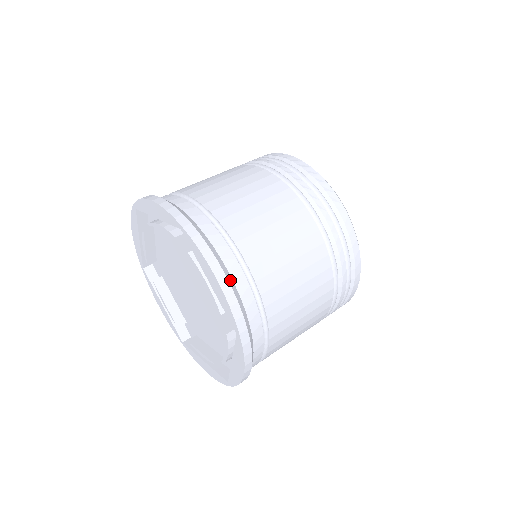
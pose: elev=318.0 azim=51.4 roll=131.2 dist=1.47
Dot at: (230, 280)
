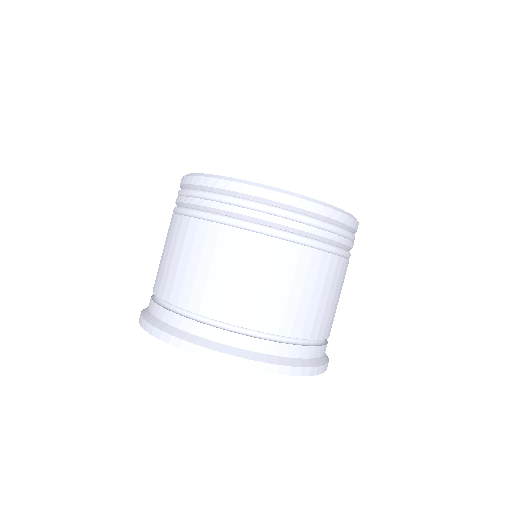
Dot at: (246, 355)
